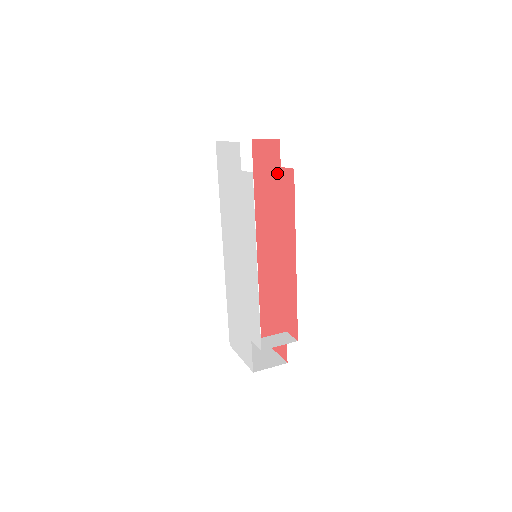
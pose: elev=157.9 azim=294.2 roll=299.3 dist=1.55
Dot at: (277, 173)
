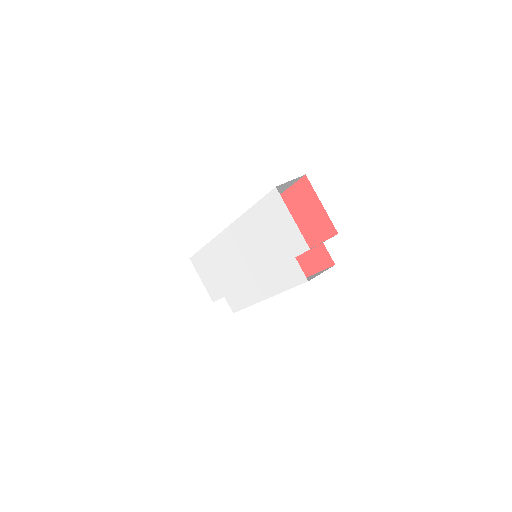
Dot at: (316, 238)
